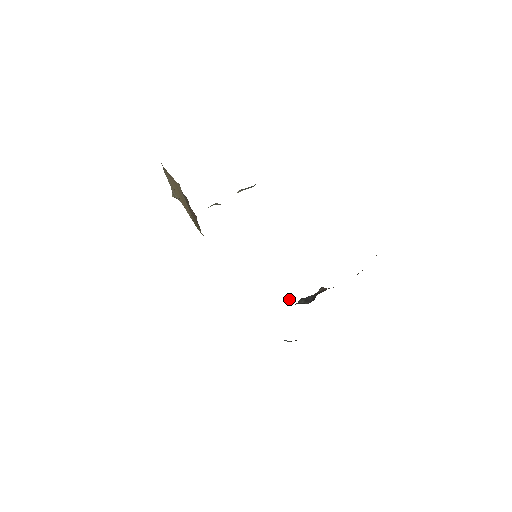
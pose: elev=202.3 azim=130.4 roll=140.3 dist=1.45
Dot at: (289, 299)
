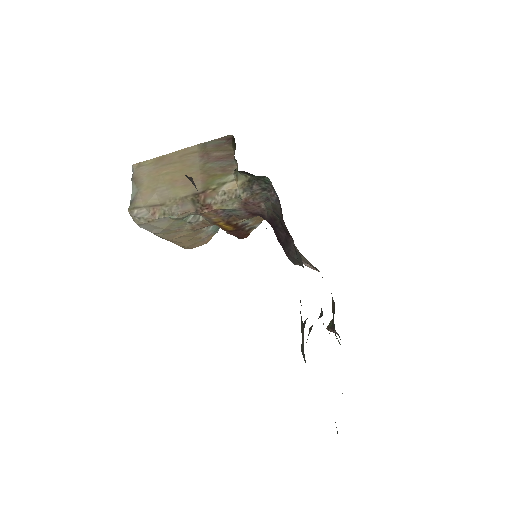
Dot at: occluded
